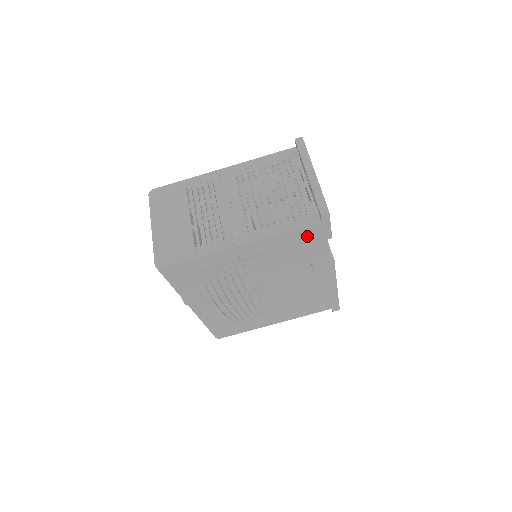
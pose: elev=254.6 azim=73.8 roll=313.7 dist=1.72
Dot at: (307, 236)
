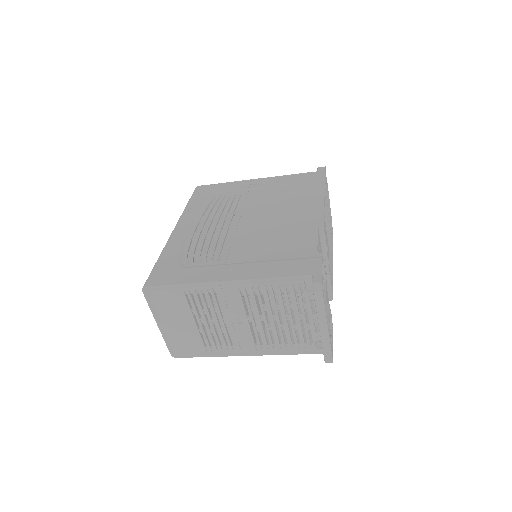
Dot at: occluded
